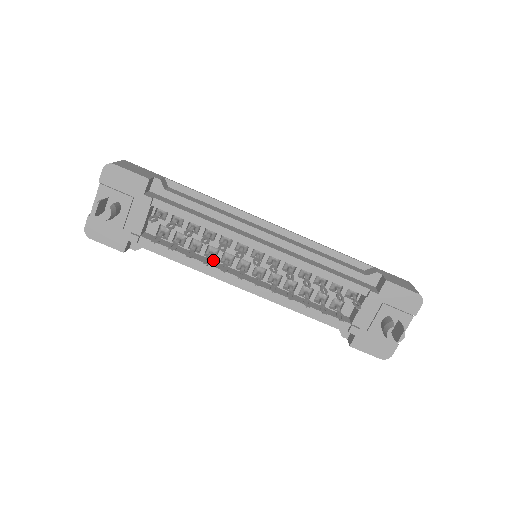
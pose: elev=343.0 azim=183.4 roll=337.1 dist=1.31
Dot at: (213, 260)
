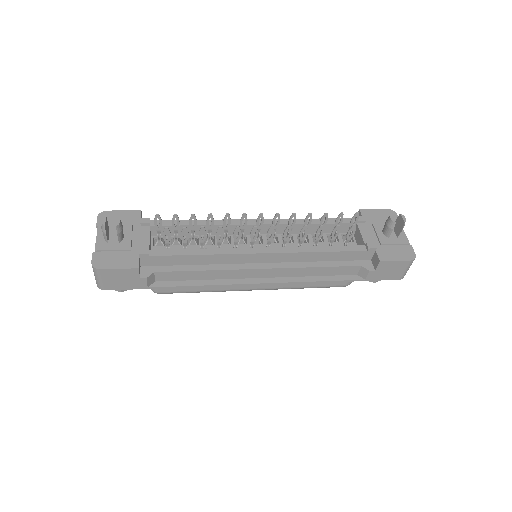
Dot at: occluded
